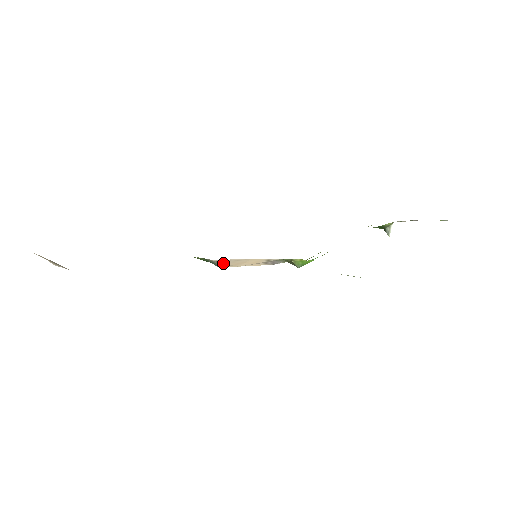
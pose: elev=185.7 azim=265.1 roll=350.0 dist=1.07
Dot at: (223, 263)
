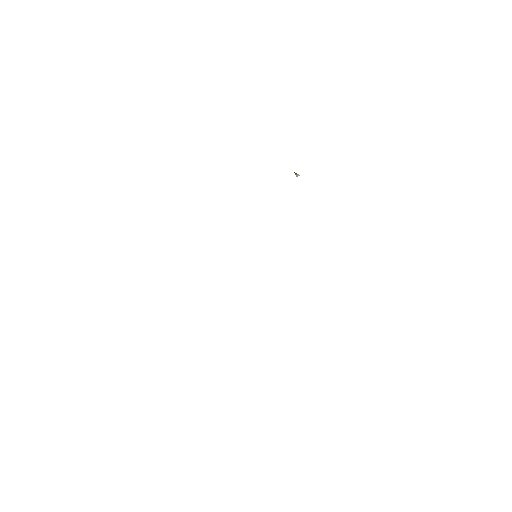
Dot at: occluded
